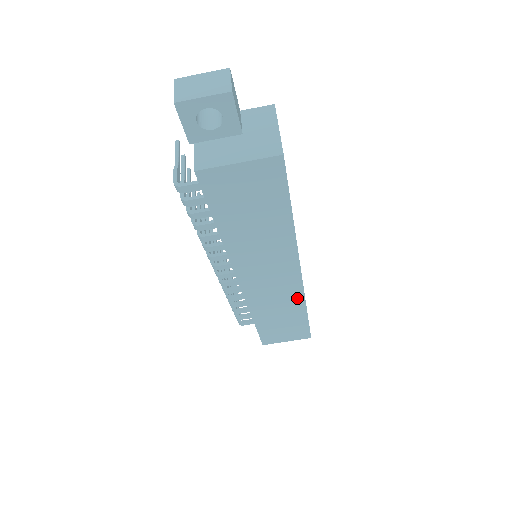
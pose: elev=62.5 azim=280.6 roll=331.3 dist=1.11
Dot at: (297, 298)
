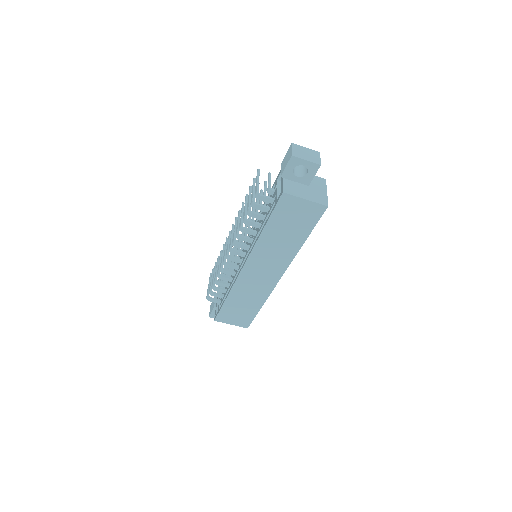
Dot at: (265, 293)
